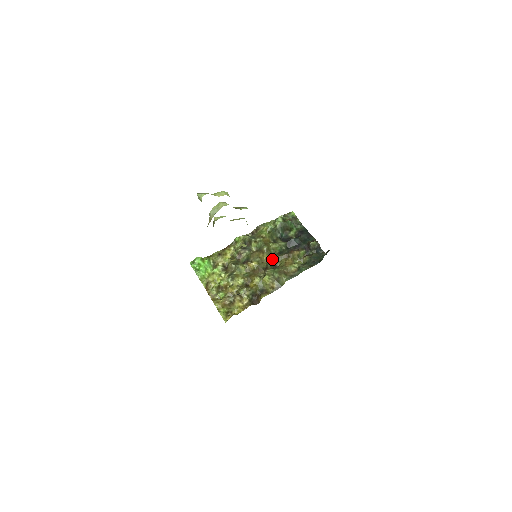
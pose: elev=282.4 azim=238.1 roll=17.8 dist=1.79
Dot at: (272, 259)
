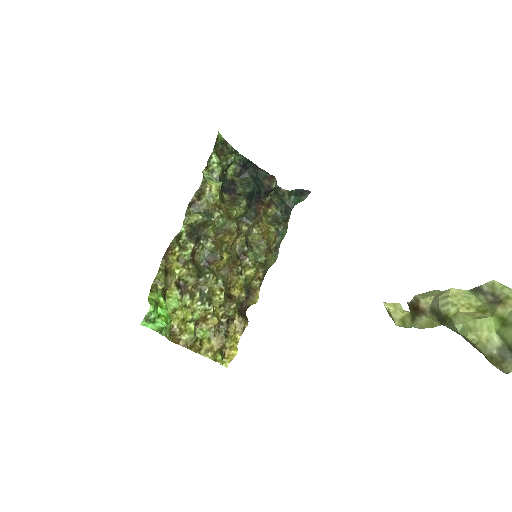
Dot at: (242, 236)
